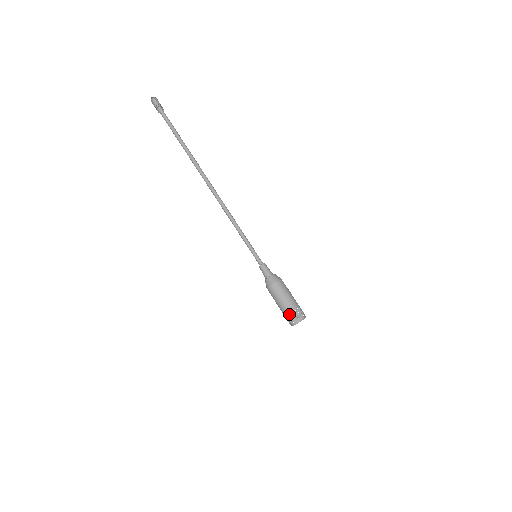
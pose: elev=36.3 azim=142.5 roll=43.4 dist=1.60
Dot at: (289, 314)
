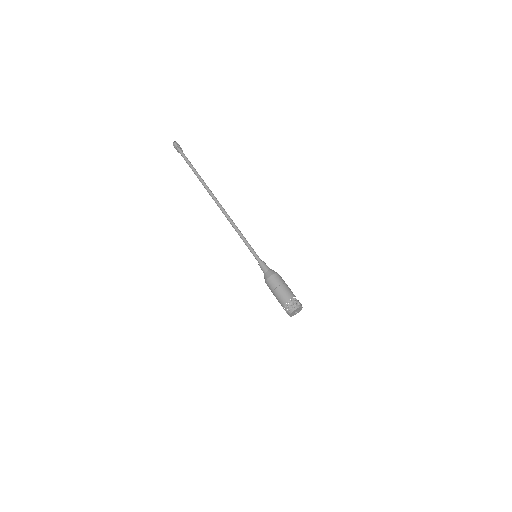
Dot at: occluded
